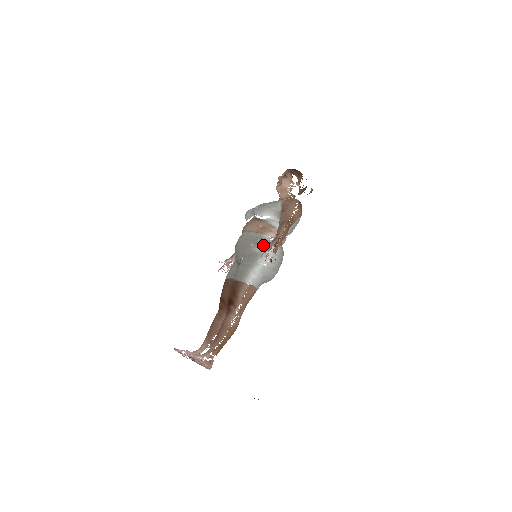
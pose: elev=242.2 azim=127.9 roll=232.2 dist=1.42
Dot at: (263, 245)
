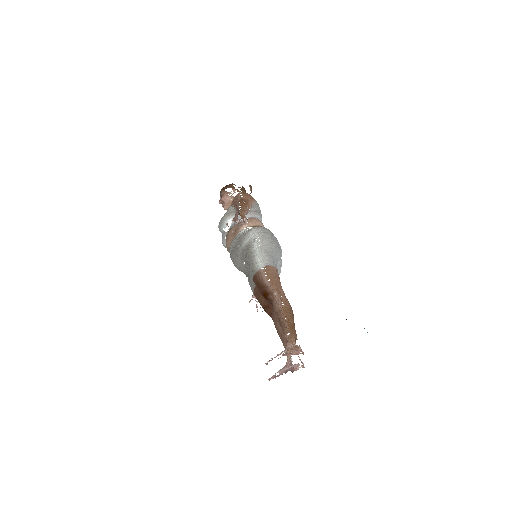
Dot at: (245, 237)
